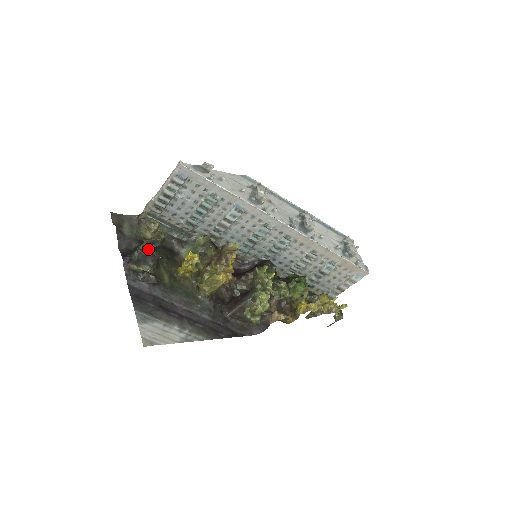
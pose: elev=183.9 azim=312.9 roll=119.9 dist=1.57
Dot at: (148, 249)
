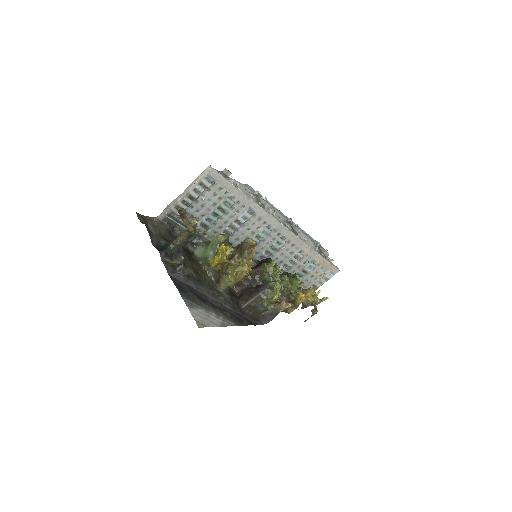
Dot at: (181, 244)
